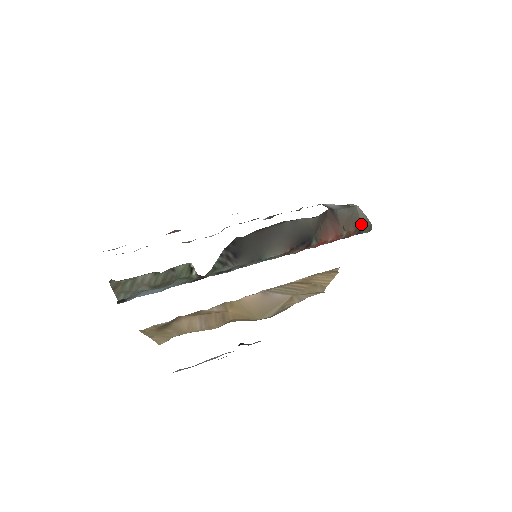
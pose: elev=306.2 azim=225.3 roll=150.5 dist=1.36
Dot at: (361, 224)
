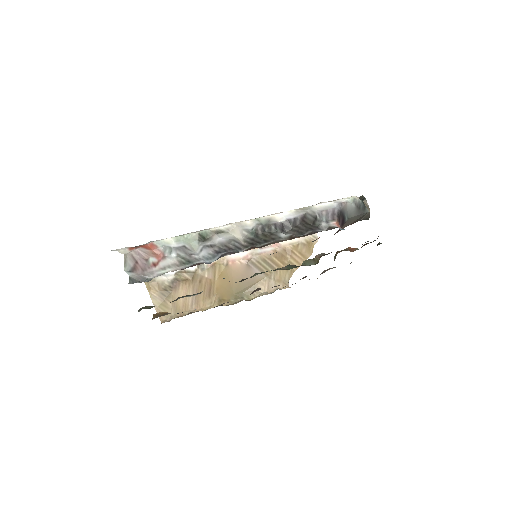
Dot at: (361, 219)
